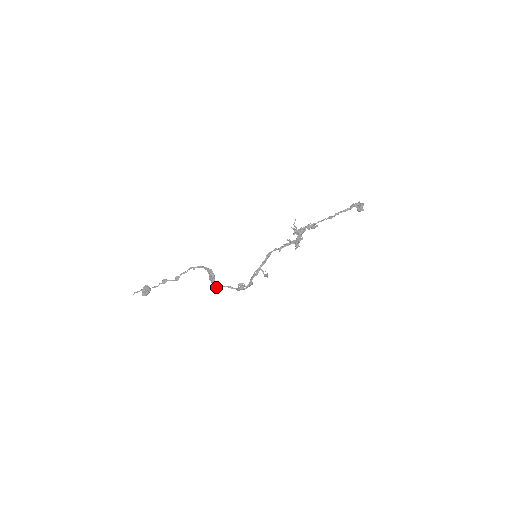
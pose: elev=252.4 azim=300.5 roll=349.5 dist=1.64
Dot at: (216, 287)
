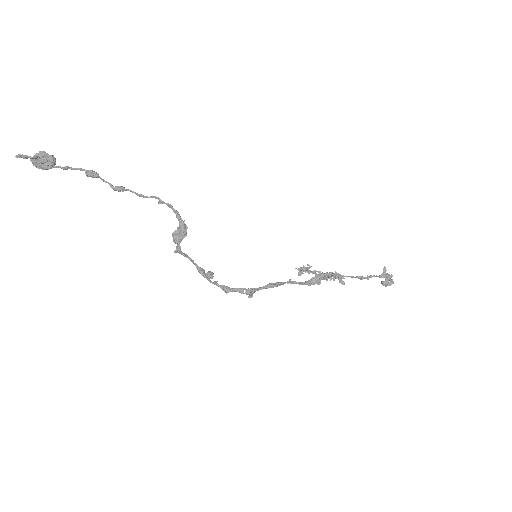
Dot at: (175, 251)
